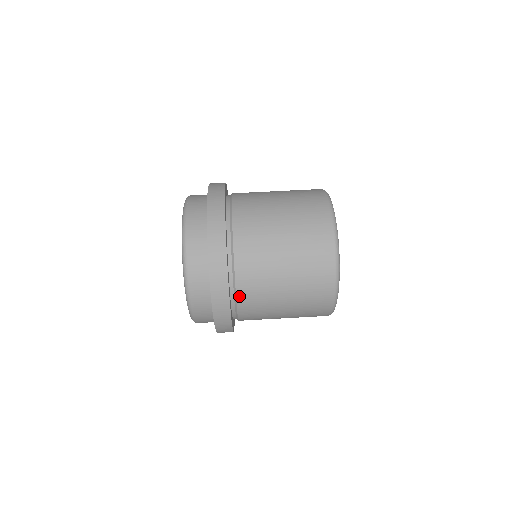
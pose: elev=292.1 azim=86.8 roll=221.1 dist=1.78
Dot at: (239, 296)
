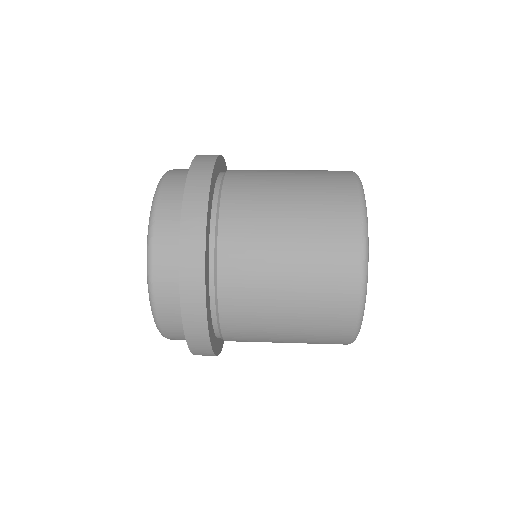
Dot at: (227, 181)
